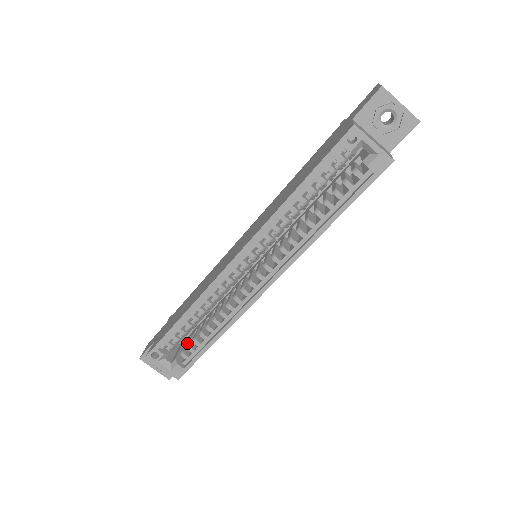
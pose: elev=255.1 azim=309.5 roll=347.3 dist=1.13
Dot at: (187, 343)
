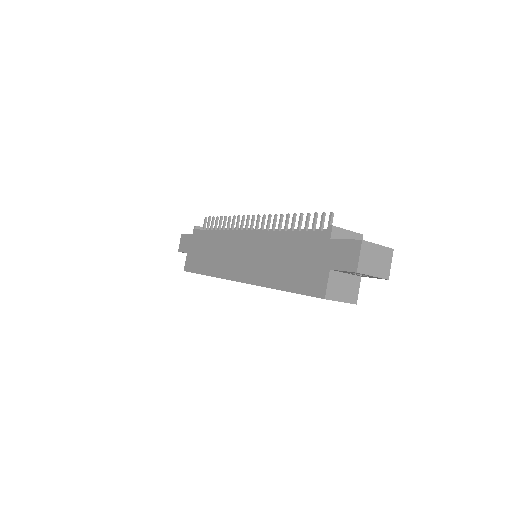
Dot at: occluded
